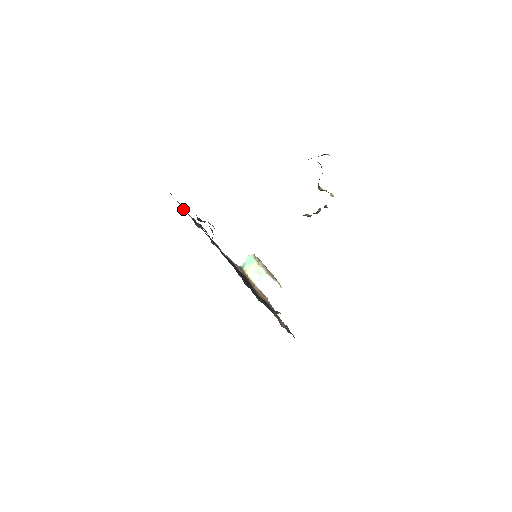
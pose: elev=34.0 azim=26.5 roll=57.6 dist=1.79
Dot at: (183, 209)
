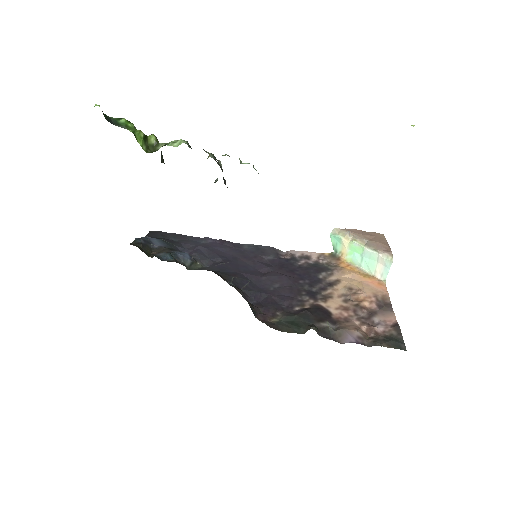
Dot at: (175, 240)
